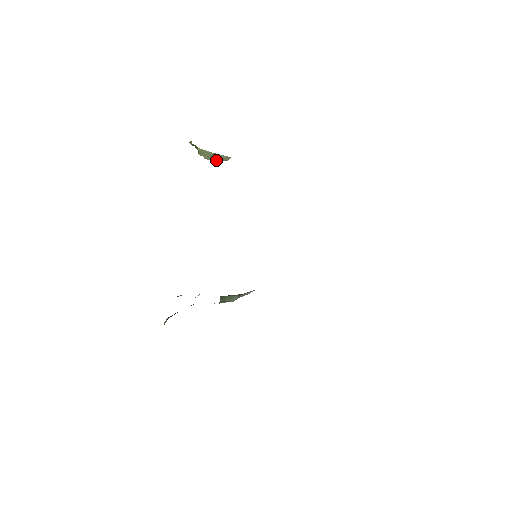
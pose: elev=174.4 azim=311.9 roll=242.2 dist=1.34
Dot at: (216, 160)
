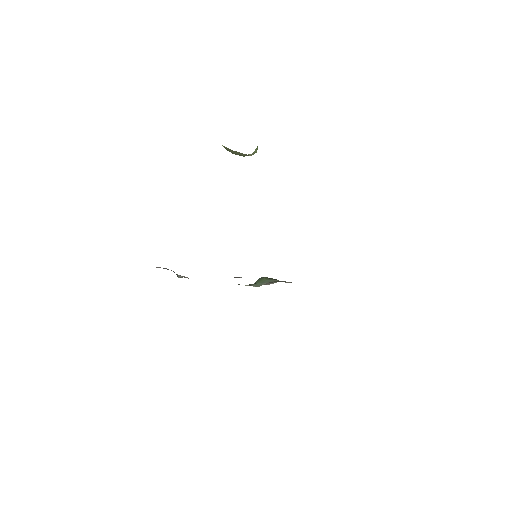
Dot at: (241, 155)
